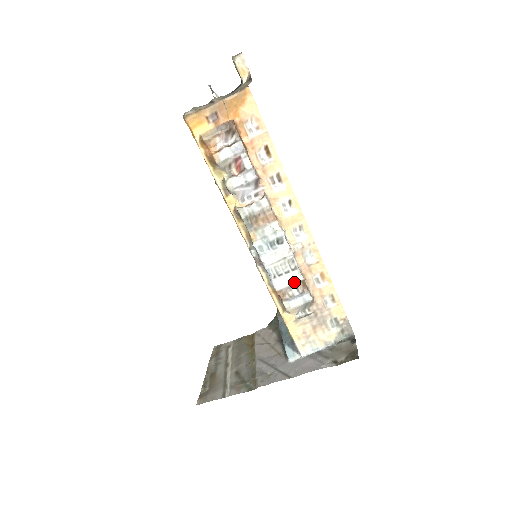
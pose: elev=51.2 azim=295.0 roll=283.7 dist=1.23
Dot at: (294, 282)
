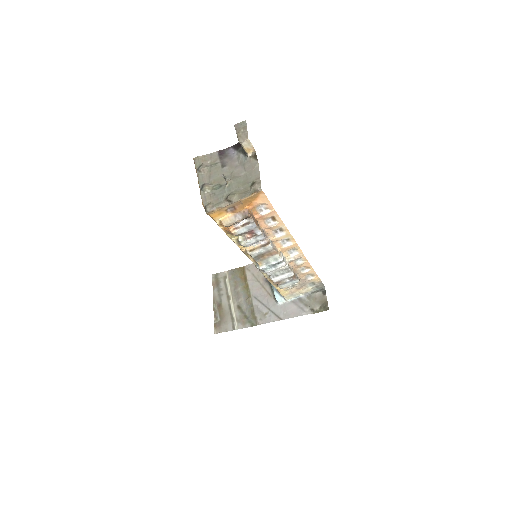
Dot at: (287, 277)
